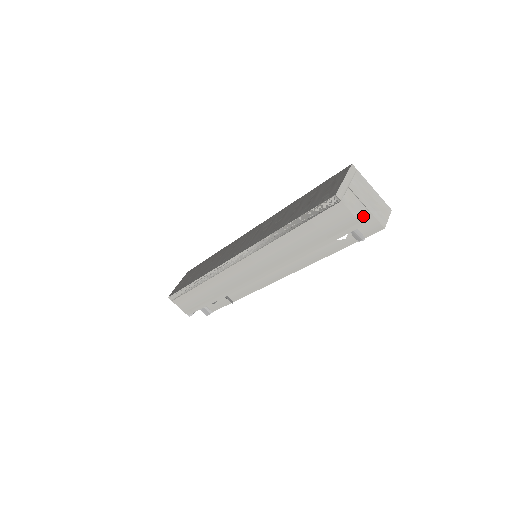
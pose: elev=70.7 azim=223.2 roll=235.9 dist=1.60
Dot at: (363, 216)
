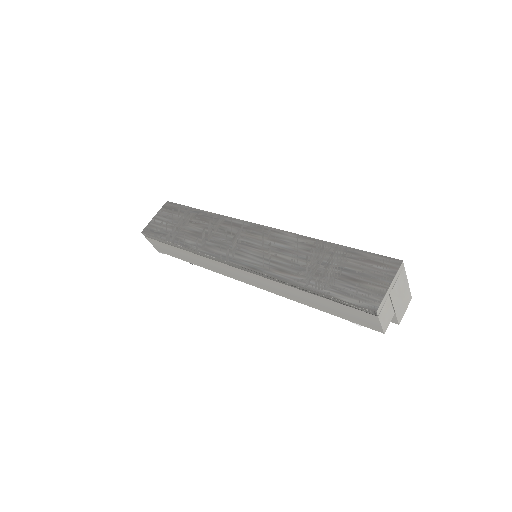
Dot at: (388, 322)
